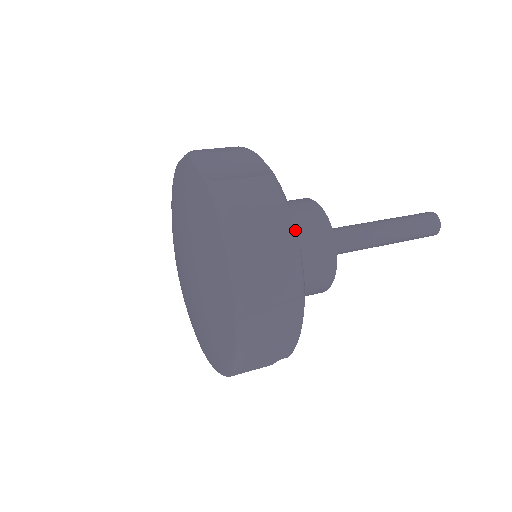
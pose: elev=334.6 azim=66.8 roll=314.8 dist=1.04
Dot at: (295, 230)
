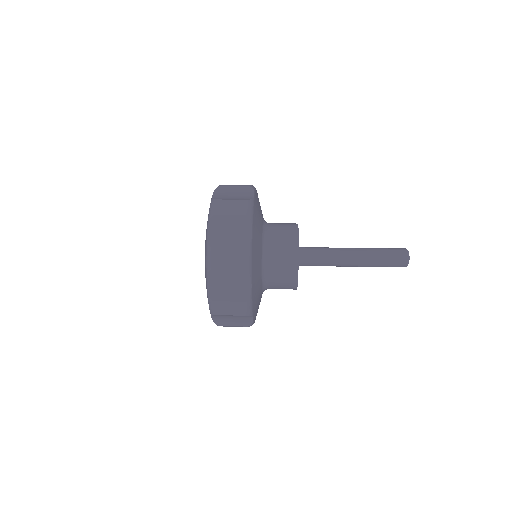
Dot at: (251, 232)
